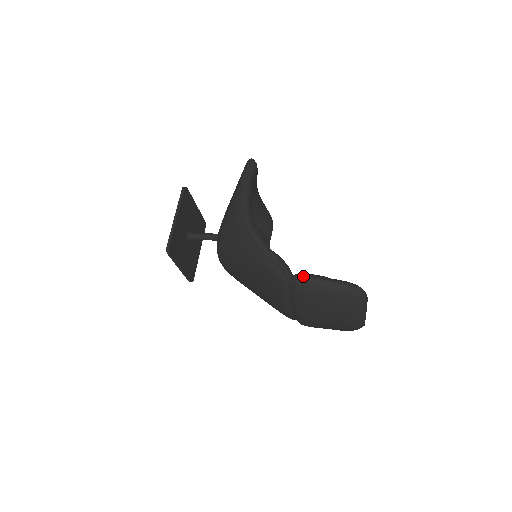
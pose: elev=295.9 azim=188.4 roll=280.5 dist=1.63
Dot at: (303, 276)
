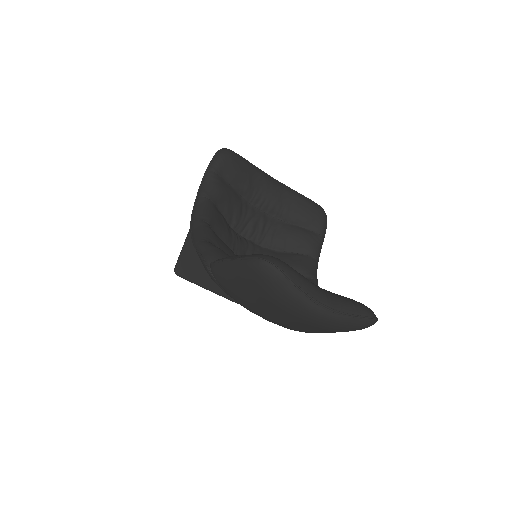
Dot at: (214, 261)
